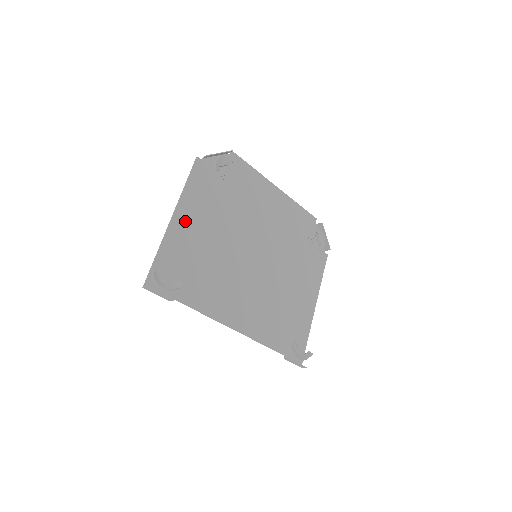
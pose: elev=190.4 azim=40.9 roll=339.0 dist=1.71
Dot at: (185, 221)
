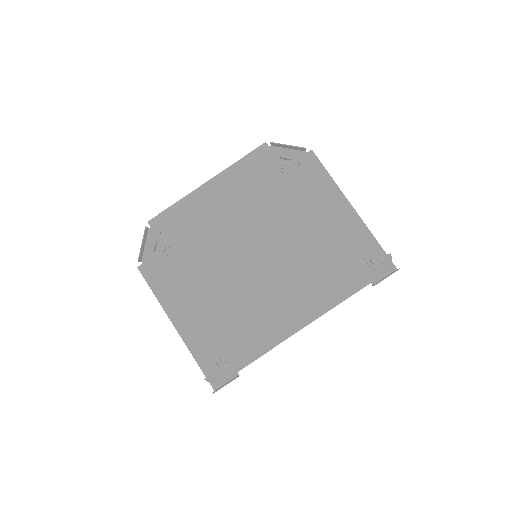
Dot at: (185, 317)
